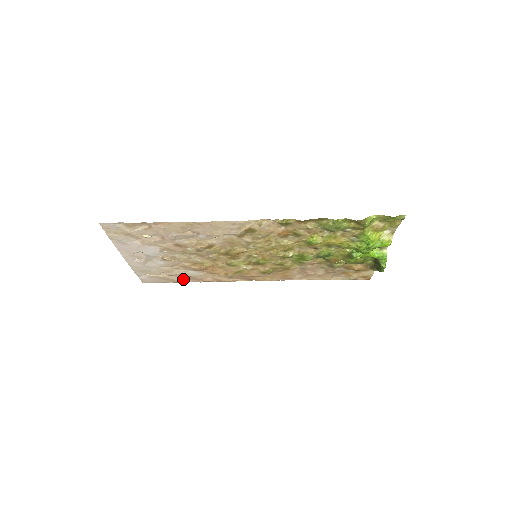
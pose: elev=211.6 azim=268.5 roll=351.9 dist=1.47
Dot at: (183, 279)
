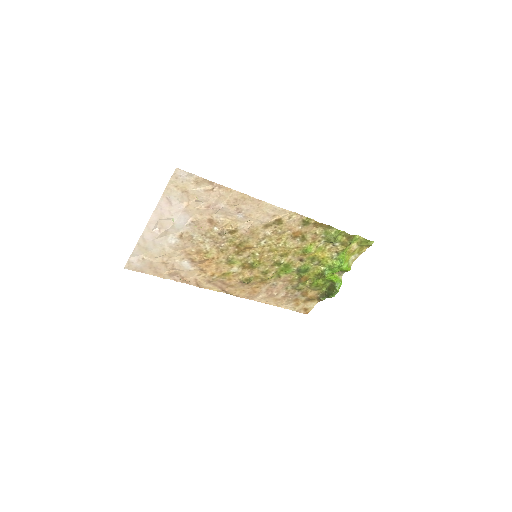
Dot at: (168, 272)
